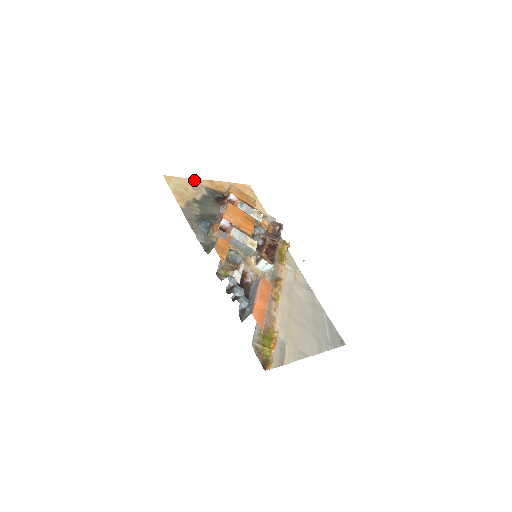
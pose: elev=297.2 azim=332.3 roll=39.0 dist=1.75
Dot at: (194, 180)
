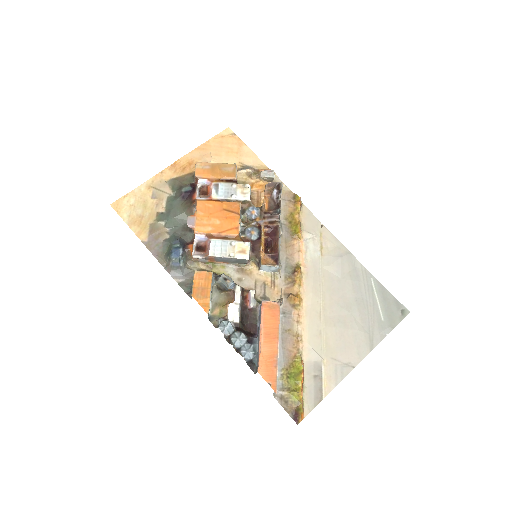
Dot at: (151, 181)
